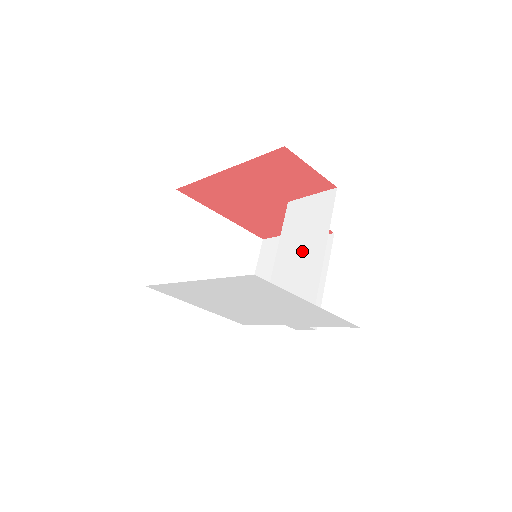
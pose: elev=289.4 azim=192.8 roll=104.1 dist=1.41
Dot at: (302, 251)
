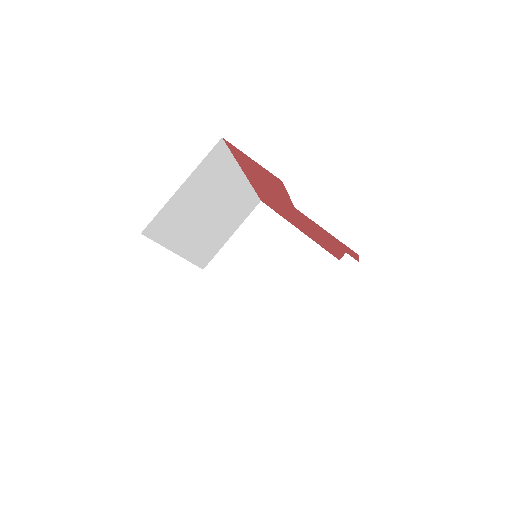
Dot at: occluded
